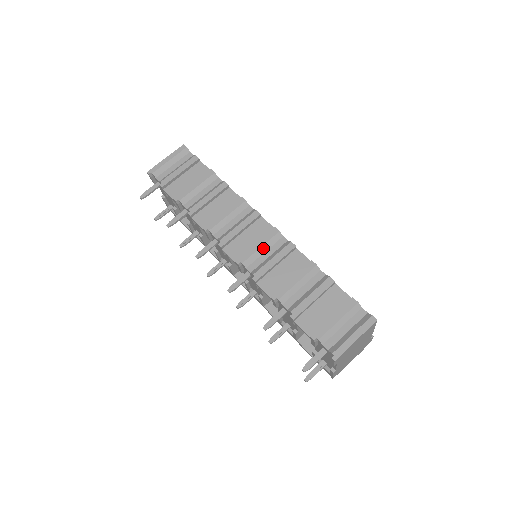
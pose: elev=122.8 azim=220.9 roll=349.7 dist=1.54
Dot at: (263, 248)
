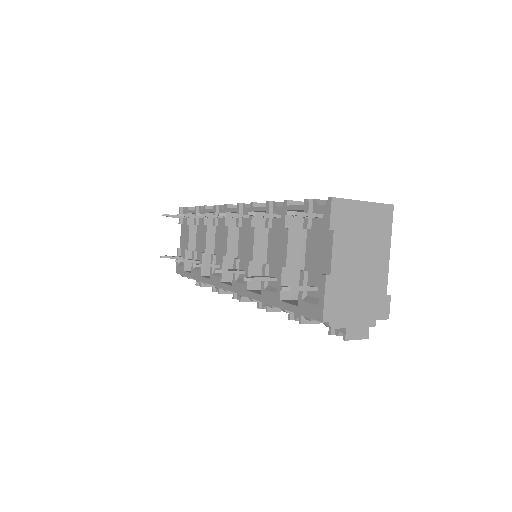
Dot at: occluded
